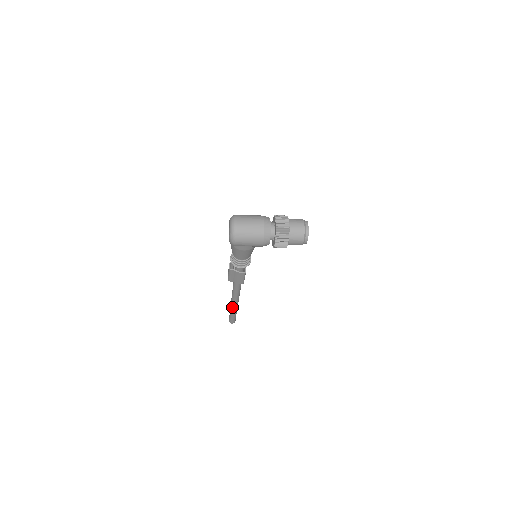
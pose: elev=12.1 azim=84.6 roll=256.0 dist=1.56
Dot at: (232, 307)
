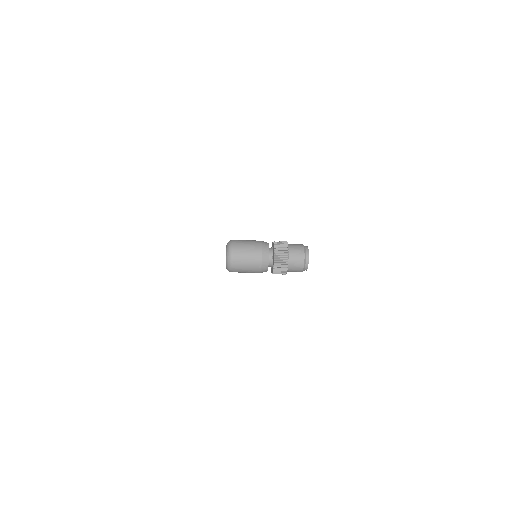
Dot at: occluded
